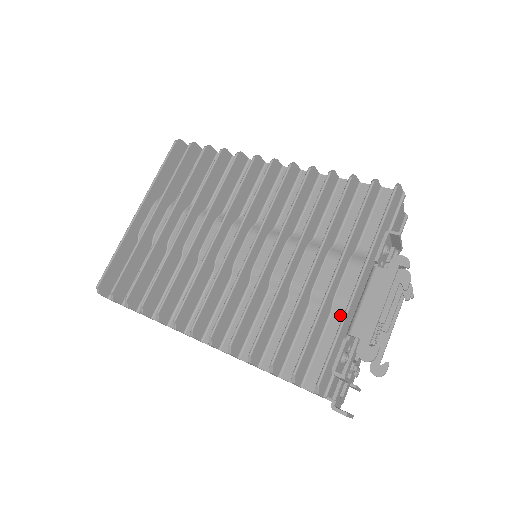
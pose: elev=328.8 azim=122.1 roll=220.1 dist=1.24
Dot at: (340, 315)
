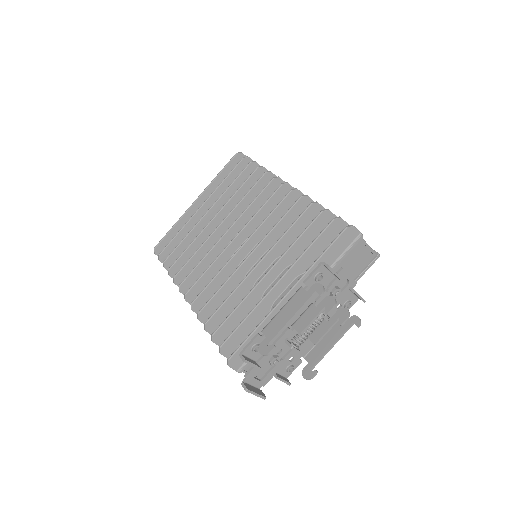
Dot at: occluded
